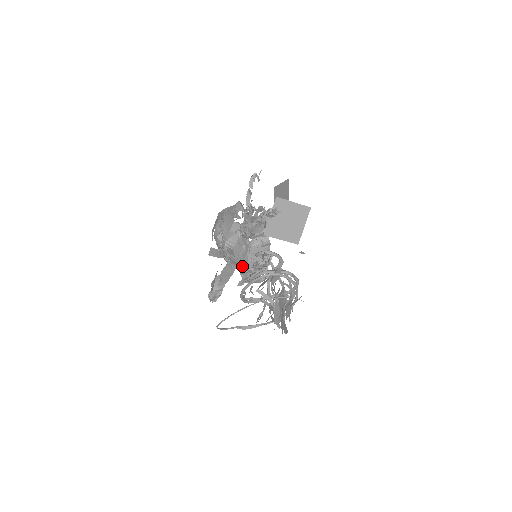
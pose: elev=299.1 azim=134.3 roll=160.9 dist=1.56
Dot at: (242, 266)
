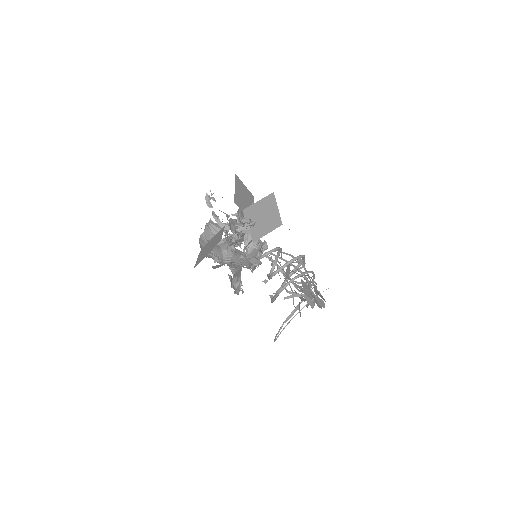
Dot at: occluded
